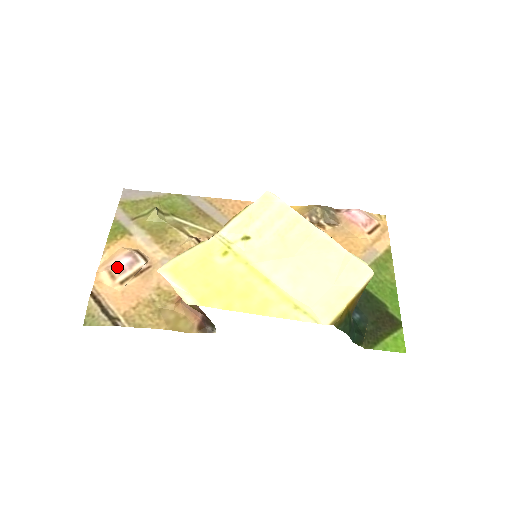
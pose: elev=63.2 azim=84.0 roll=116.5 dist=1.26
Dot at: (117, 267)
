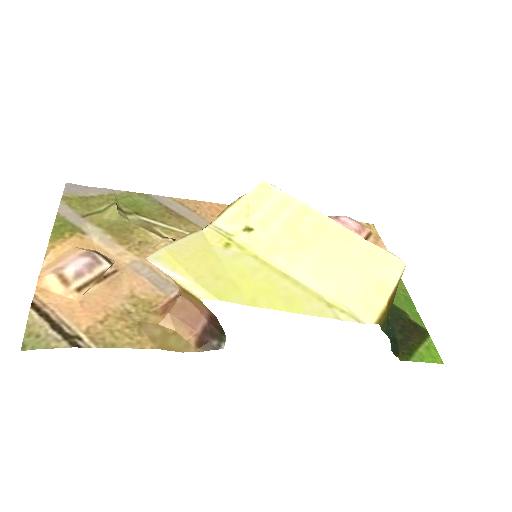
Dot at: (71, 269)
